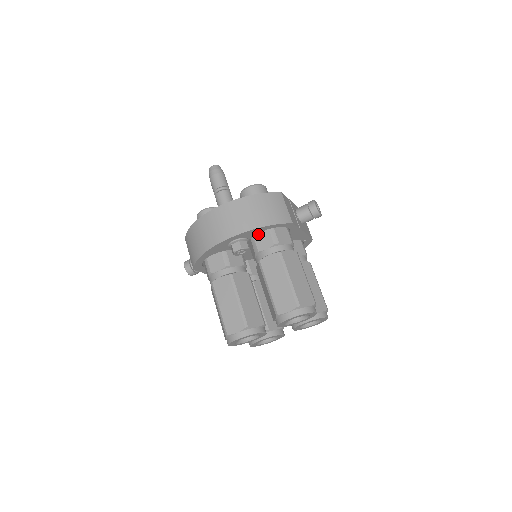
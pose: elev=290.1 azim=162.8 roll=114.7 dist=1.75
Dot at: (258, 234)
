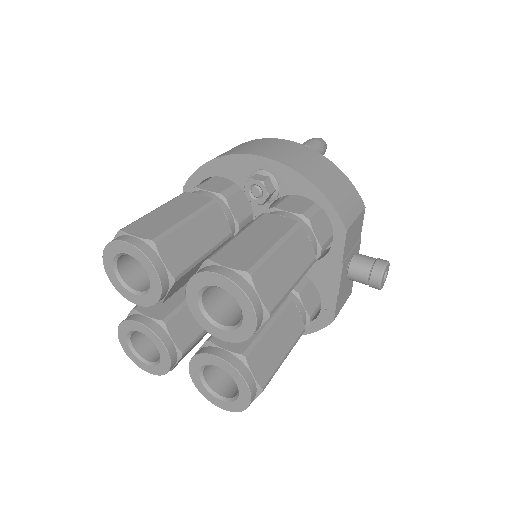
Dot at: (296, 198)
